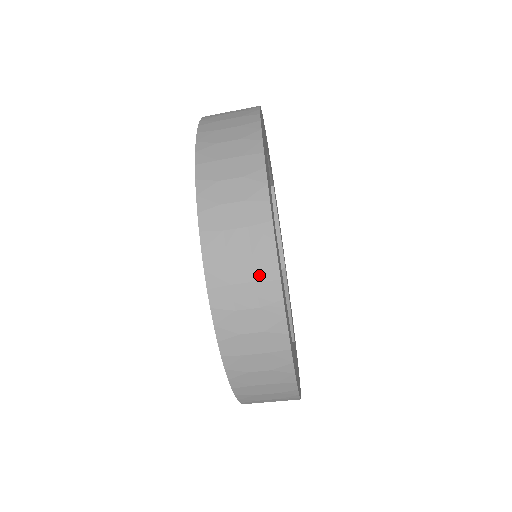
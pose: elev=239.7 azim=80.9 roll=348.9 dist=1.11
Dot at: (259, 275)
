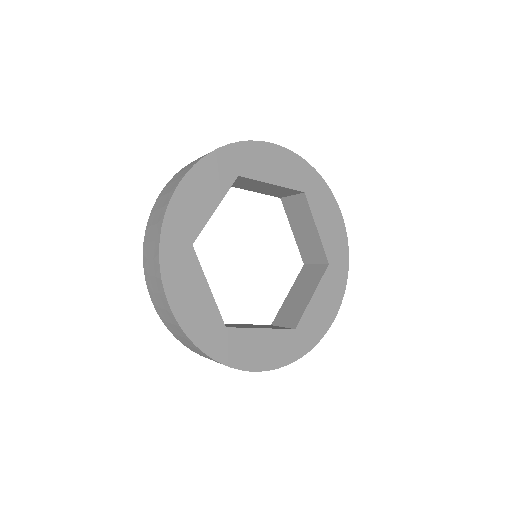
Dot at: occluded
